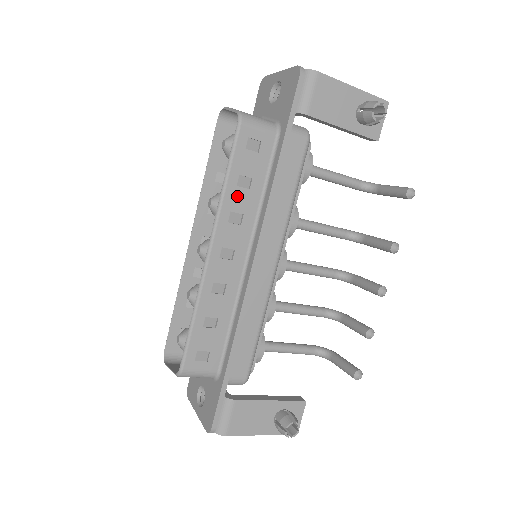
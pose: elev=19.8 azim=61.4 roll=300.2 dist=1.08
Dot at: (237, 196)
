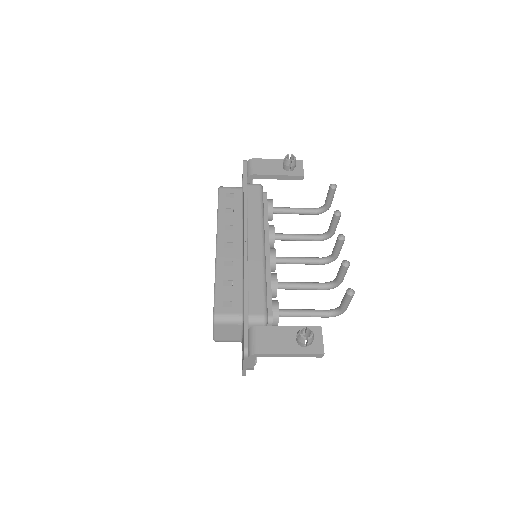
Dot at: (227, 218)
